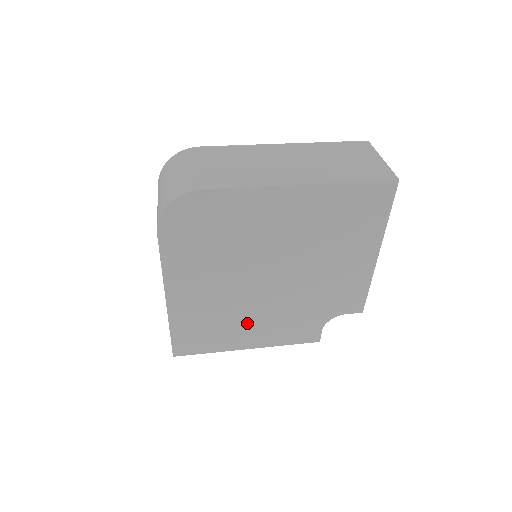
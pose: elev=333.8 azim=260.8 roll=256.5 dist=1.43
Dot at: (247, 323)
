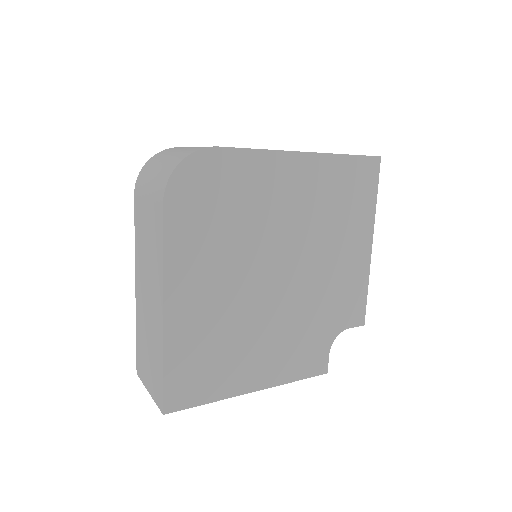
Dot at: (254, 347)
